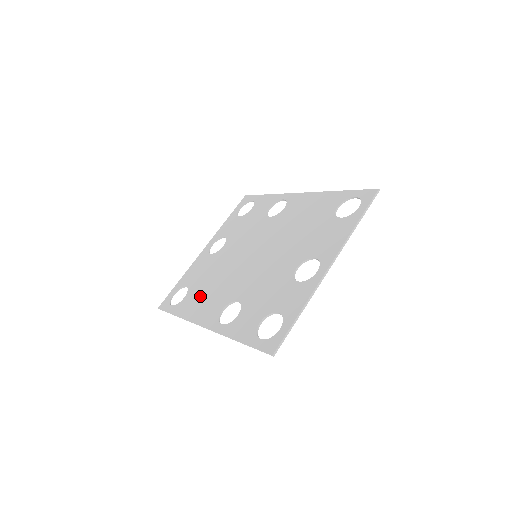
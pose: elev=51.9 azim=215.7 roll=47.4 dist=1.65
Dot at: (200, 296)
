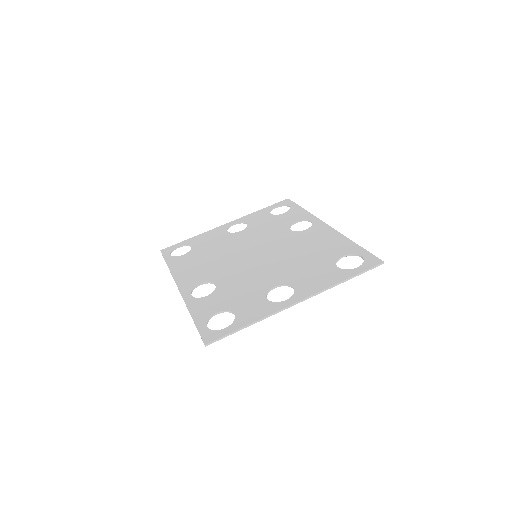
Dot at: (194, 261)
